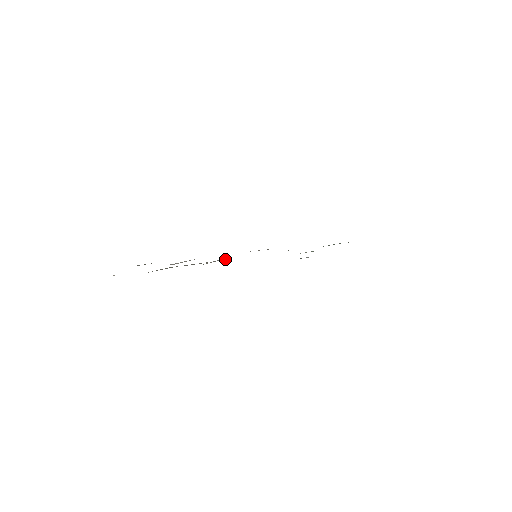
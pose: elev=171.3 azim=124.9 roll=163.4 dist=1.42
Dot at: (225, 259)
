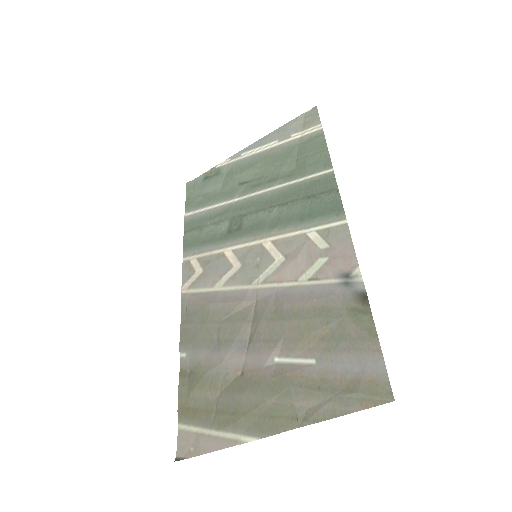
Dot at: (247, 292)
